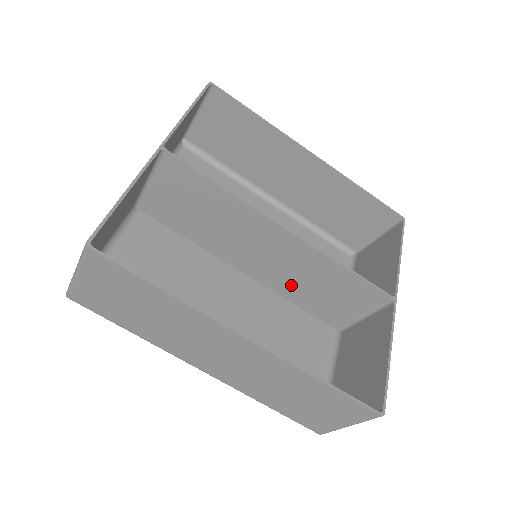
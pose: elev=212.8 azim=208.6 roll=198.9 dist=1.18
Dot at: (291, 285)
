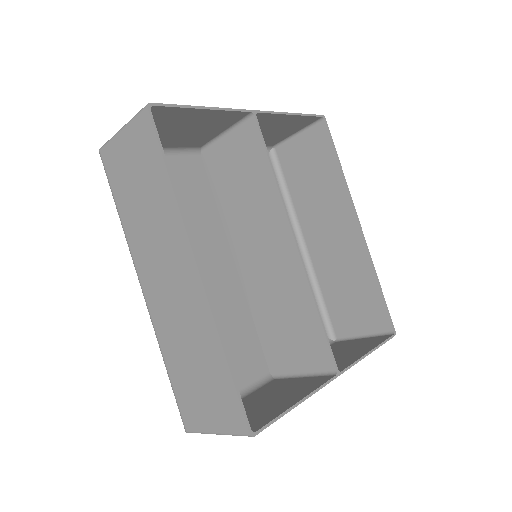
Dot at: (264, 301)
